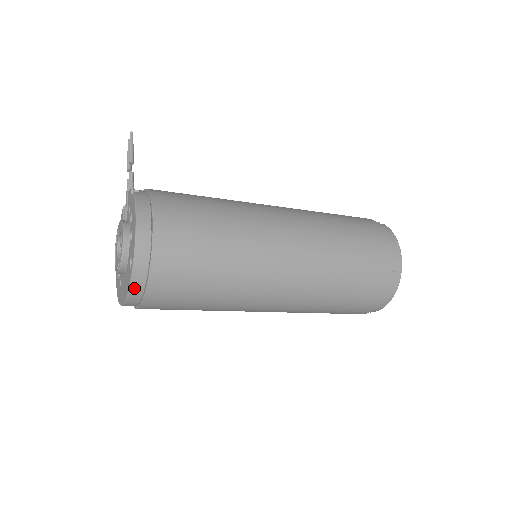
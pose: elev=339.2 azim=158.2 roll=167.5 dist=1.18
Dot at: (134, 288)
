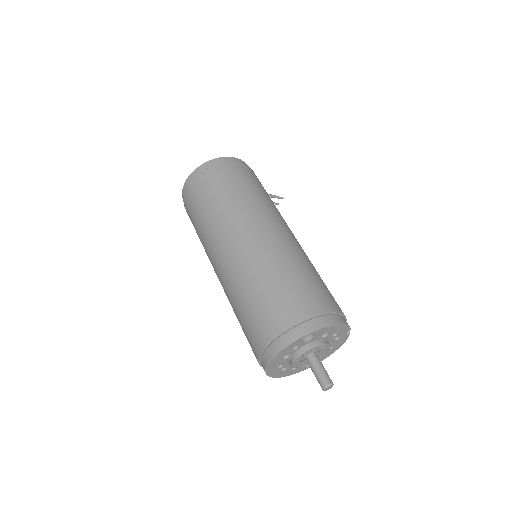
Dot at: (198, 170)
